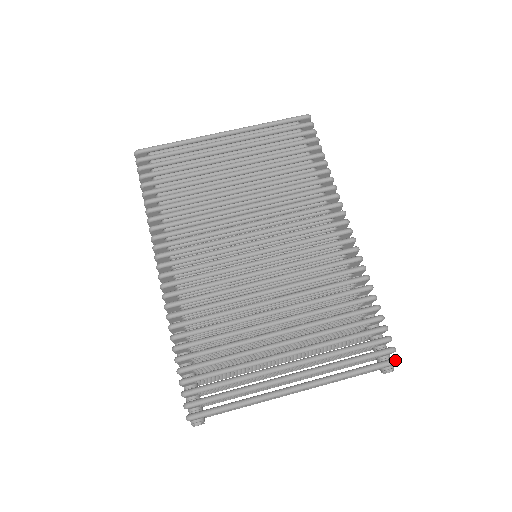
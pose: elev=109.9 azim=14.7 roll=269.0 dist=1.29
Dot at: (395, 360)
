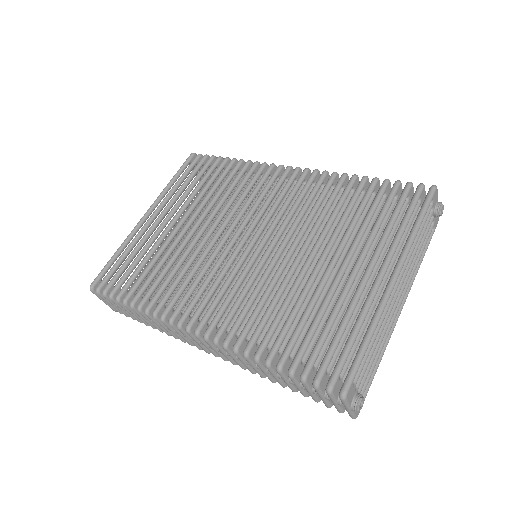
Dot at: (432, 187)
